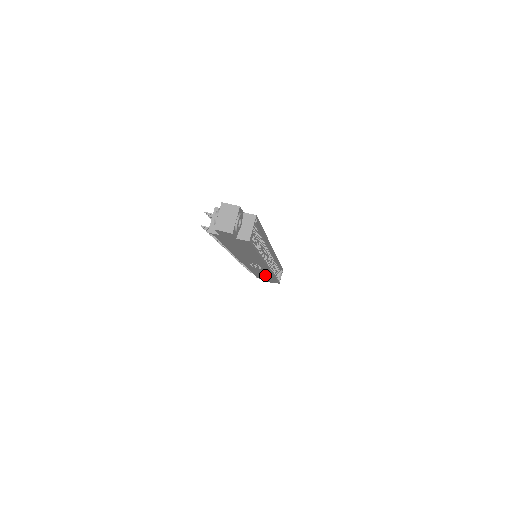
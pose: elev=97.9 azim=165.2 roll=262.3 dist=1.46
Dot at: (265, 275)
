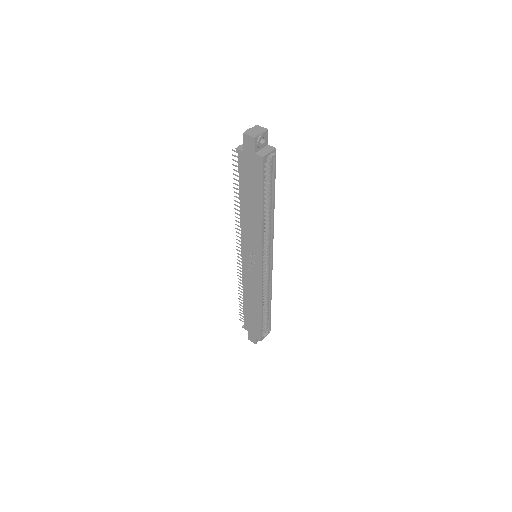
Dot at: (254, 305)
